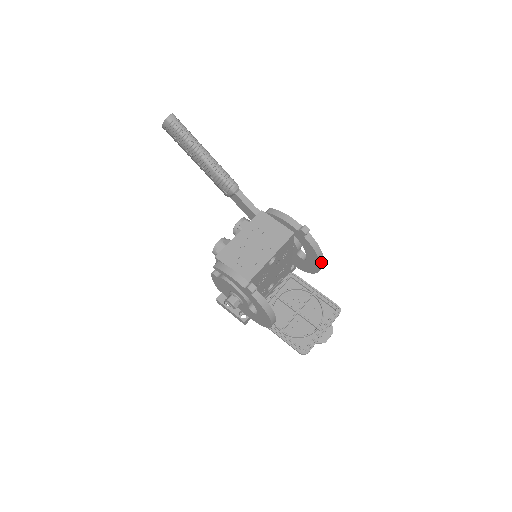
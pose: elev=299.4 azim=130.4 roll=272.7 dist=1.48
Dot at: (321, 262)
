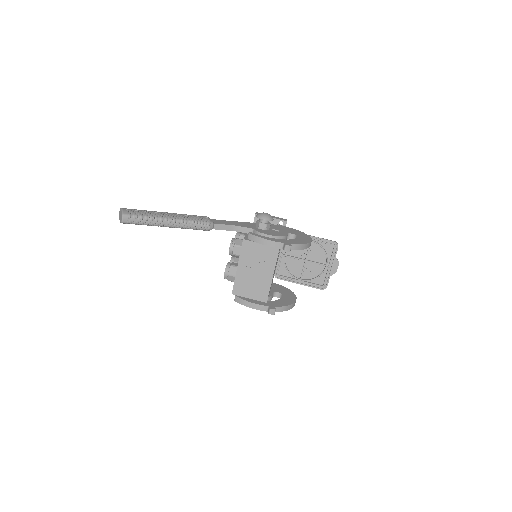
Dot at: (309, 245)
